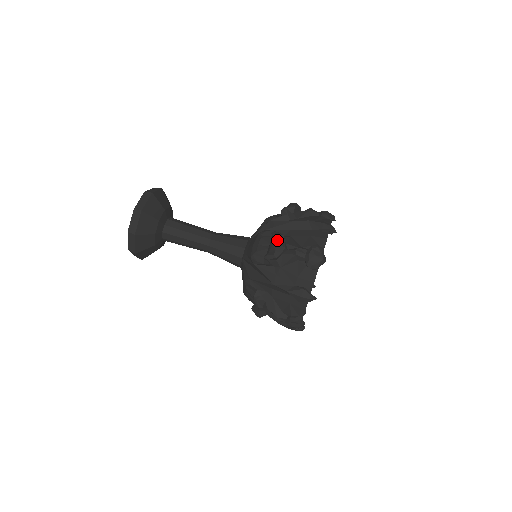
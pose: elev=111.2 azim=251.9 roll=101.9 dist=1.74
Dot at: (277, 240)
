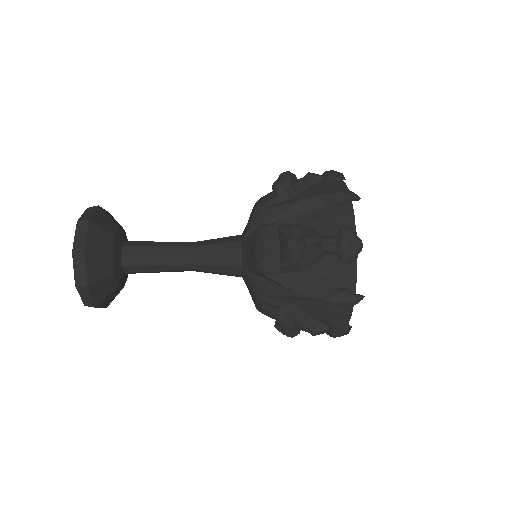
Dot at: (291, 238)
